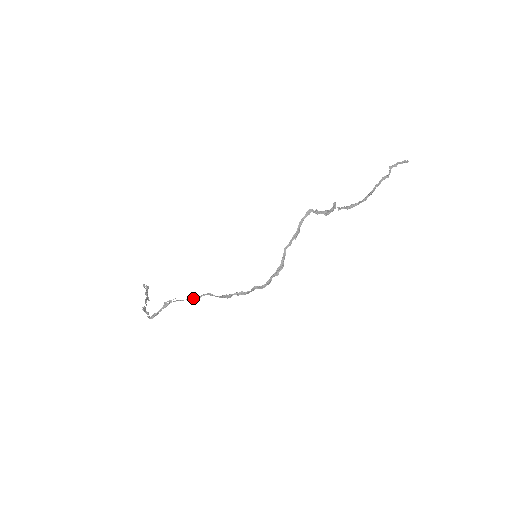
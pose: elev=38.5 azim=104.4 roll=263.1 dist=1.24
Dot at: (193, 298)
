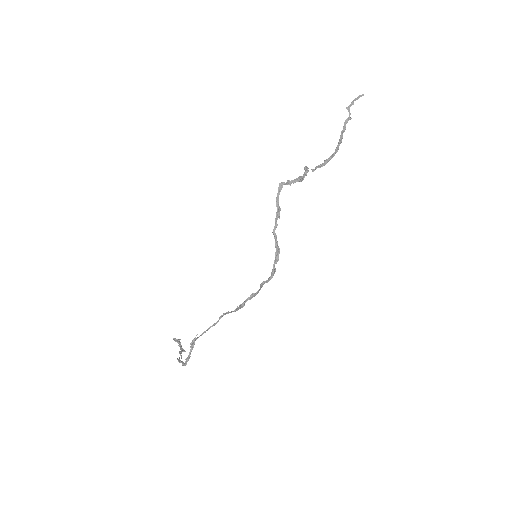
Dot at: (213, 325)
